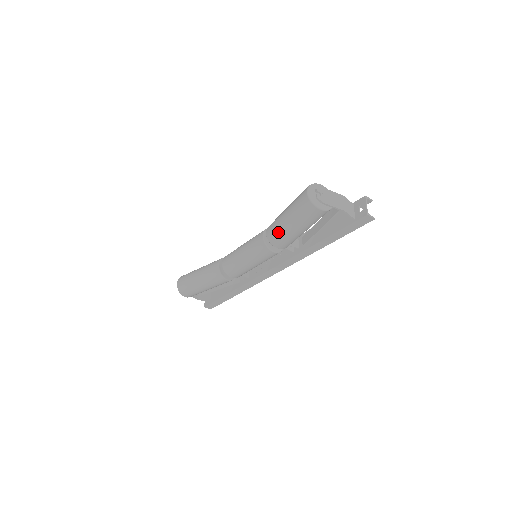
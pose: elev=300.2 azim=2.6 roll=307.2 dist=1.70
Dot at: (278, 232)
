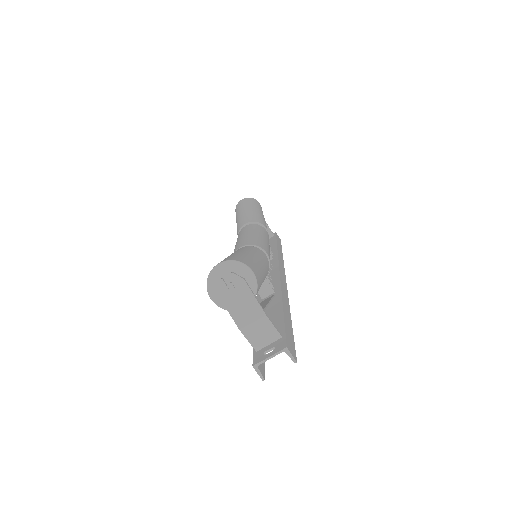
Dot at: occluded
